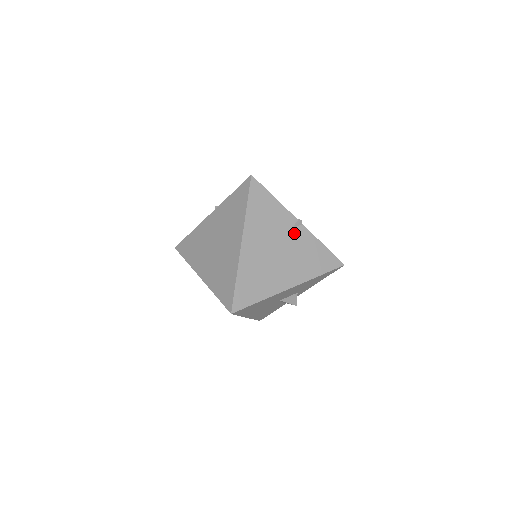
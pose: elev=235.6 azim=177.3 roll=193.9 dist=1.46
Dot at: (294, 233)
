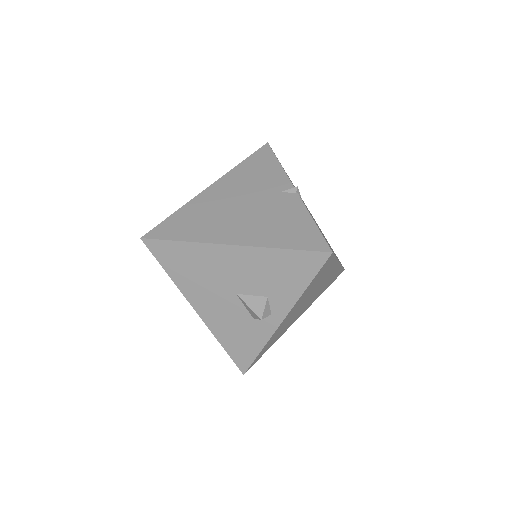
Dot at: (279, 197)
